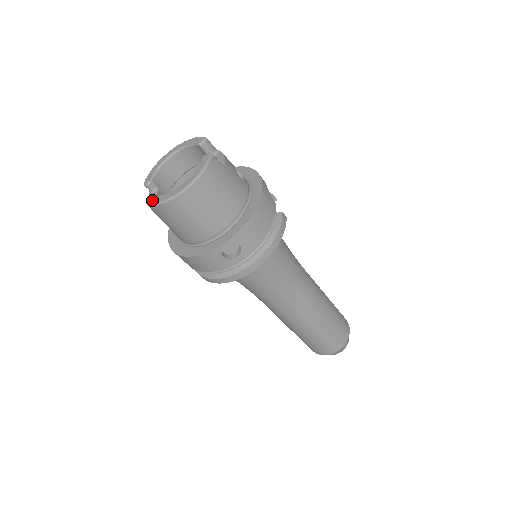
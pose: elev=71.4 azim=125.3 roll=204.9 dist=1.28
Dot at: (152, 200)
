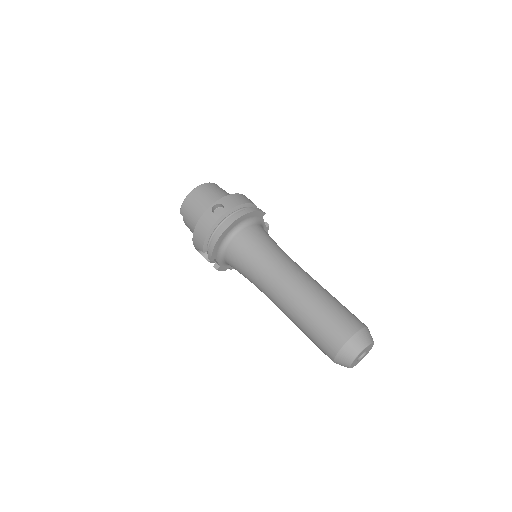
Dot at: (182, 207)
